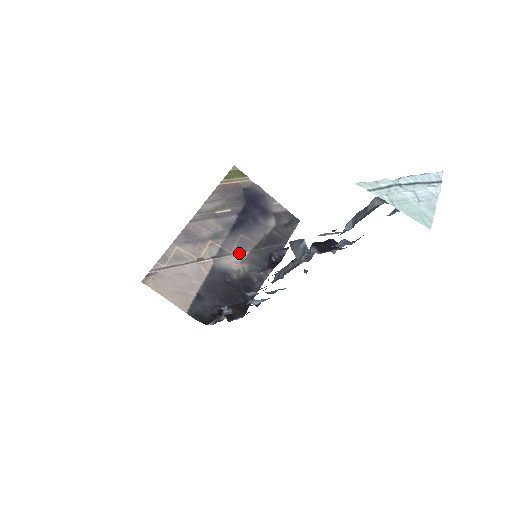
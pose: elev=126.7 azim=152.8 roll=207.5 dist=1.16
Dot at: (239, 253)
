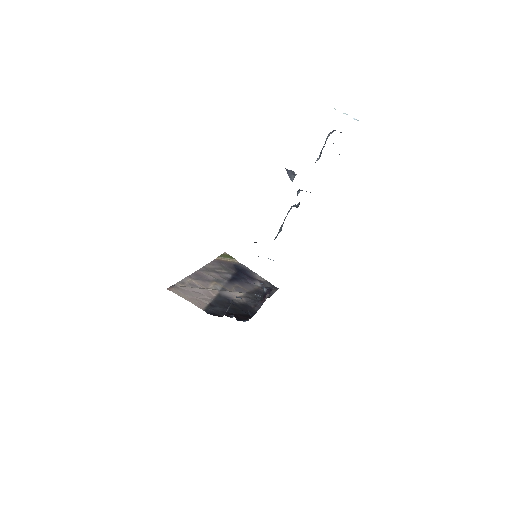
Dot at: (237, 292)
